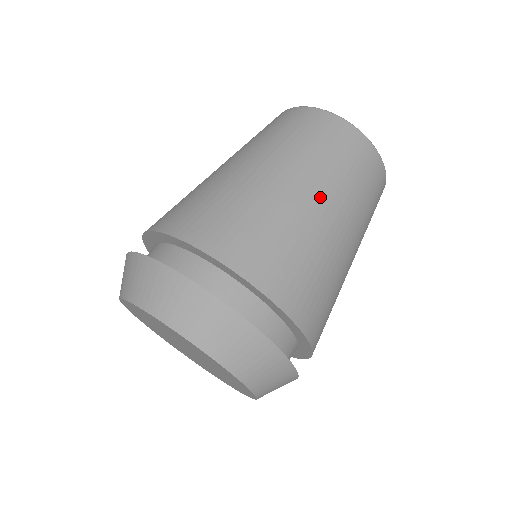
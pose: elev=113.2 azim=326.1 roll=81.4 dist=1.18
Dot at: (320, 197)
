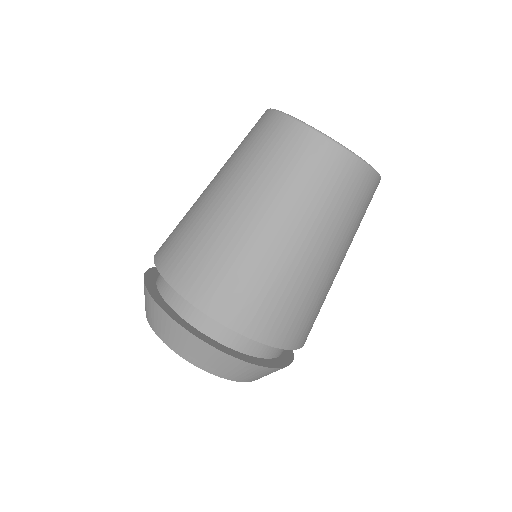
Dot at: (239, 200)
